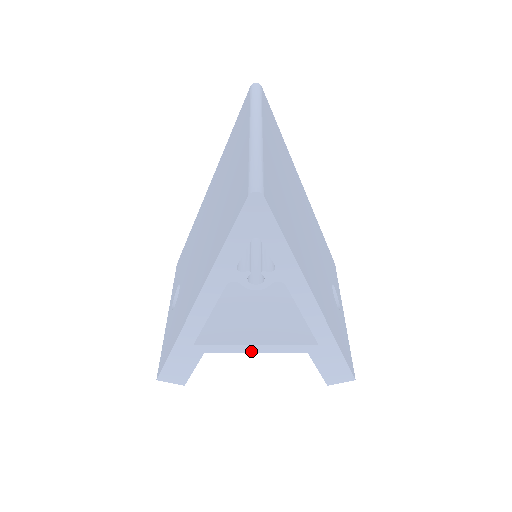
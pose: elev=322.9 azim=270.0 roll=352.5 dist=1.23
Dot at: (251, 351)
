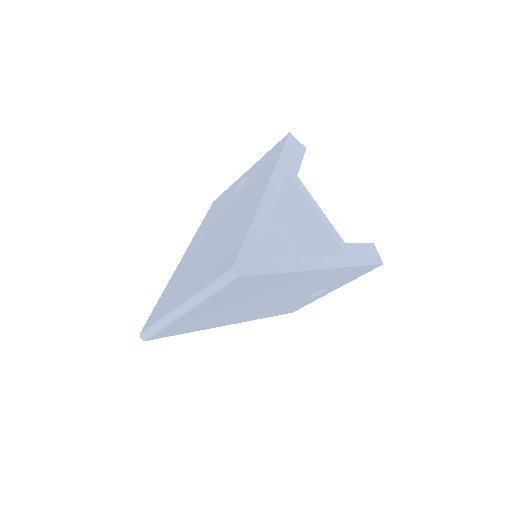
Dot at: occluded
